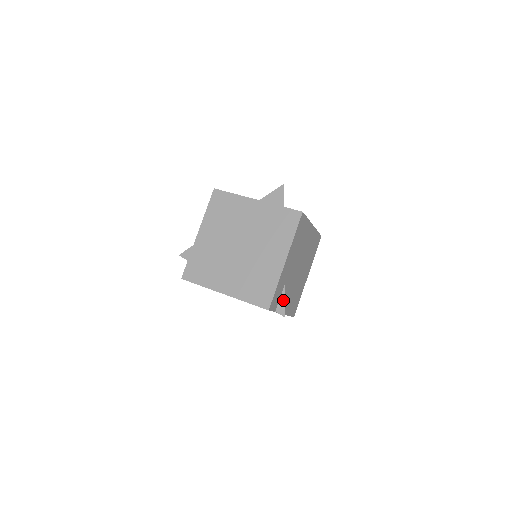
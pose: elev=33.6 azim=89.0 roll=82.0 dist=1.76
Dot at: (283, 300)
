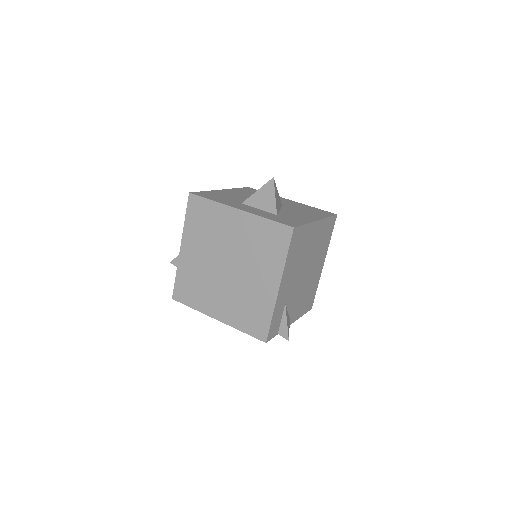
Dot at: (285, 322)
